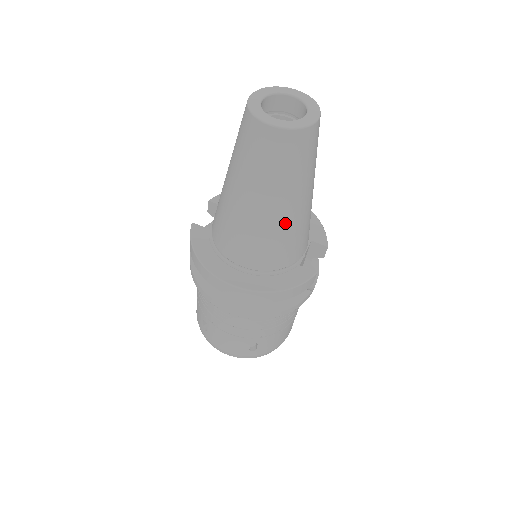
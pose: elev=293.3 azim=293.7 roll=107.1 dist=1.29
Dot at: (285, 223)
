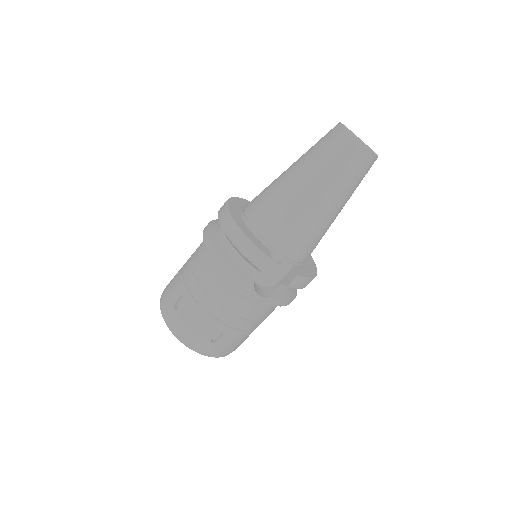
Dot at: (293, 196)
